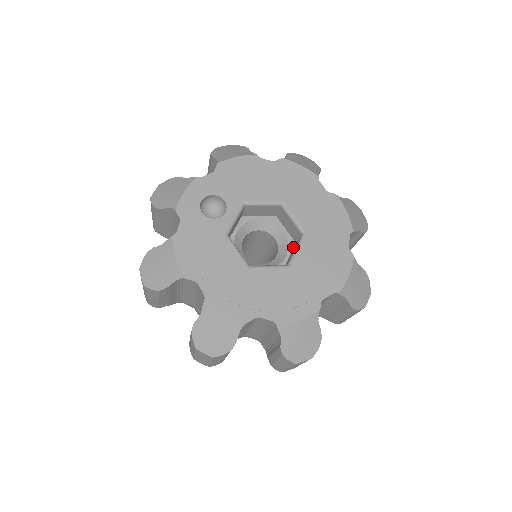
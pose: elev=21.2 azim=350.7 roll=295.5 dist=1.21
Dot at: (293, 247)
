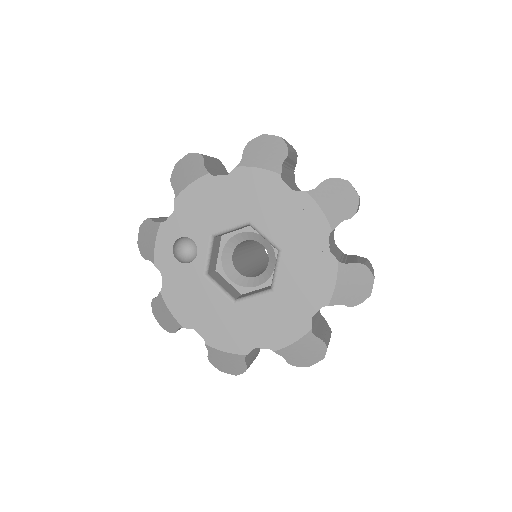
Dot at: occluded
